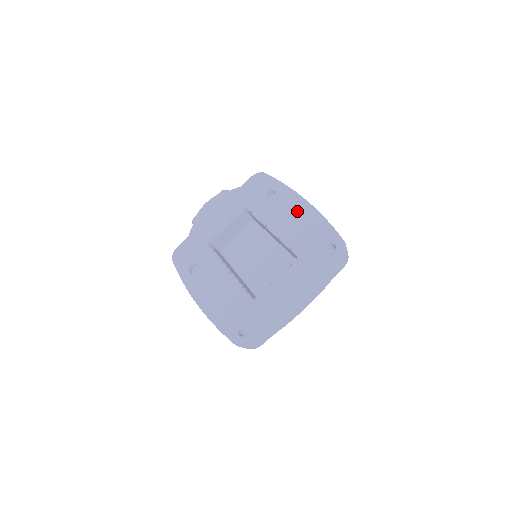
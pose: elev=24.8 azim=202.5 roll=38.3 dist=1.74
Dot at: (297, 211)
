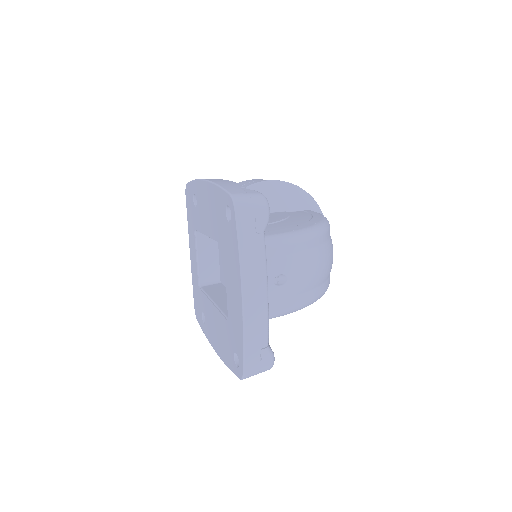
Dot at: (206, 198)
